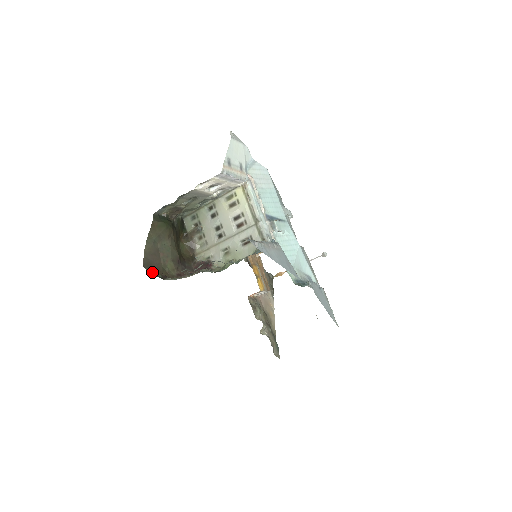
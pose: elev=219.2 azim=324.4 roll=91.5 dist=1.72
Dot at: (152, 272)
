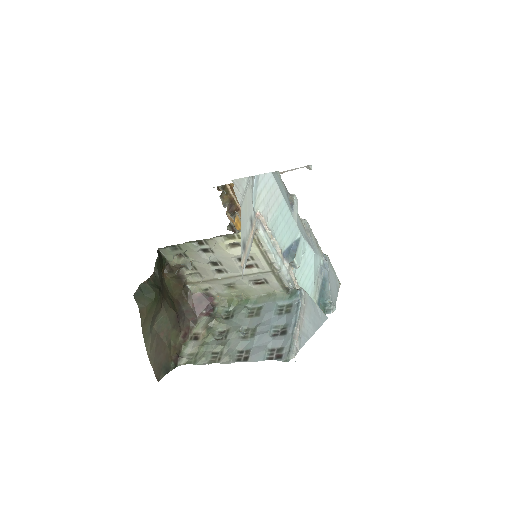
Dot at: (165, 372)
